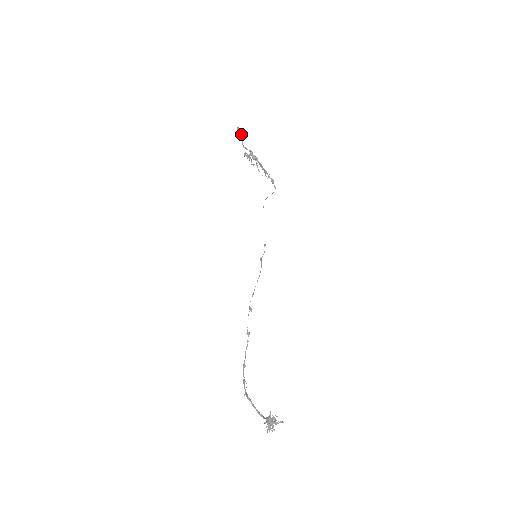
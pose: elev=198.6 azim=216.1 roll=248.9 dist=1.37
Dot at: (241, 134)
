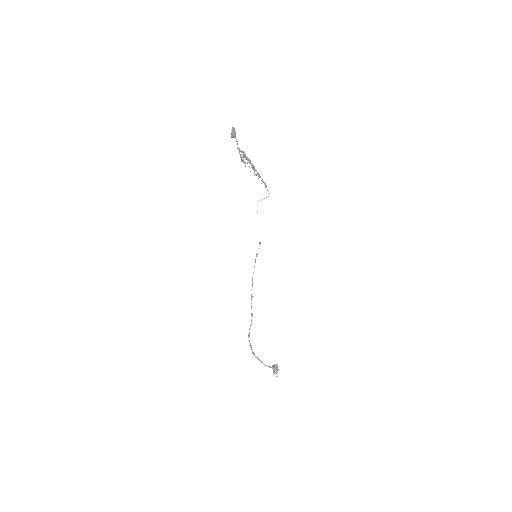
Dot at: (235, 134)
